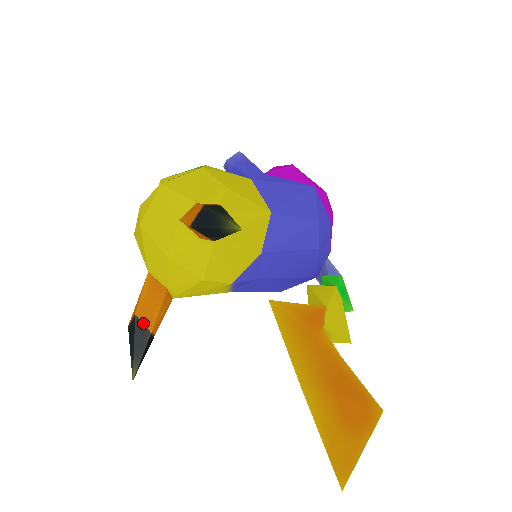
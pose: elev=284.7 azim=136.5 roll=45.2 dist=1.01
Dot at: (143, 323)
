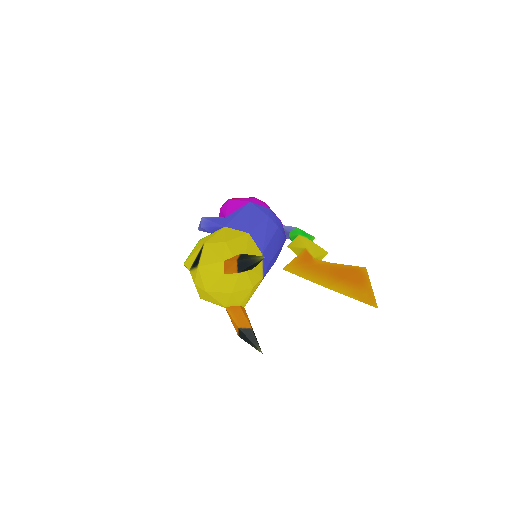
Dot at: (245, 328)
